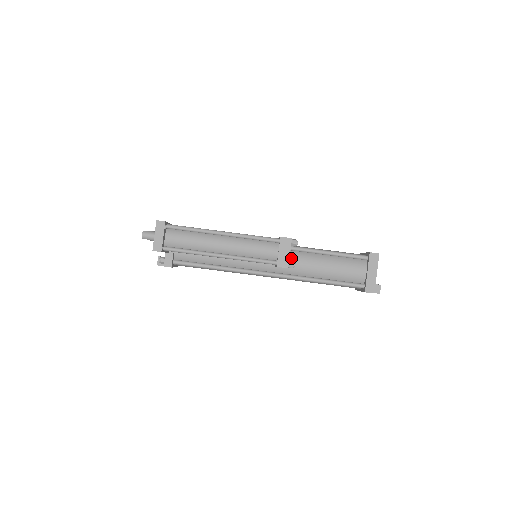
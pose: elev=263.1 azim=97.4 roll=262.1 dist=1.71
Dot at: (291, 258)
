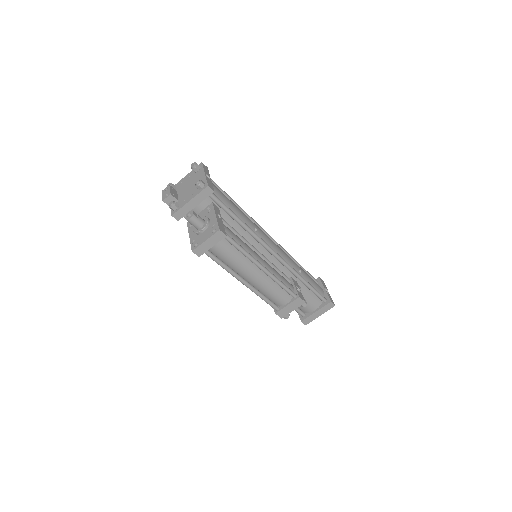
Dot at: occluded
